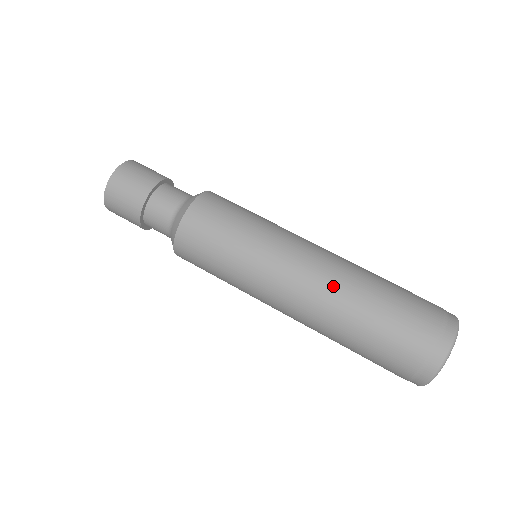
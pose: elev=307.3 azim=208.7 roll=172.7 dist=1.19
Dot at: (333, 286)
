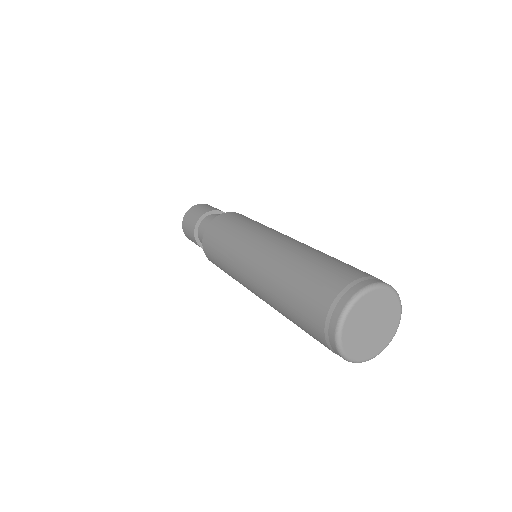
Dot at: (284, 250)
